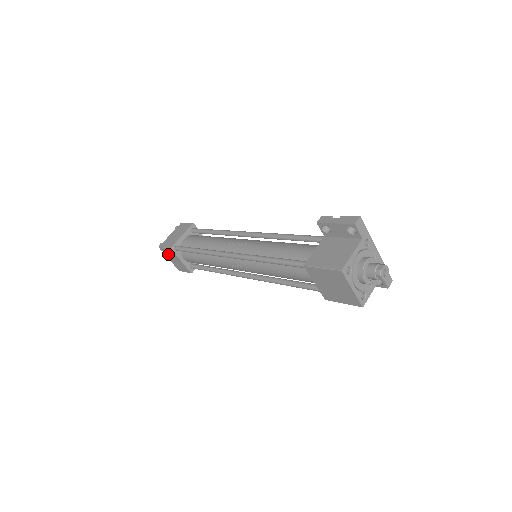
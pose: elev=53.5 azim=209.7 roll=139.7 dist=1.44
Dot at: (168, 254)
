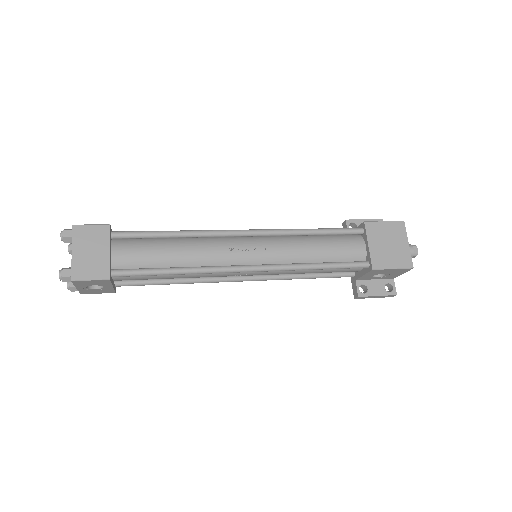
Dot at: (83, 239)
